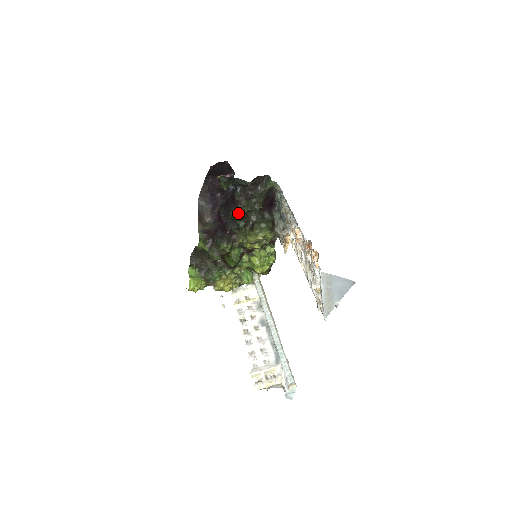
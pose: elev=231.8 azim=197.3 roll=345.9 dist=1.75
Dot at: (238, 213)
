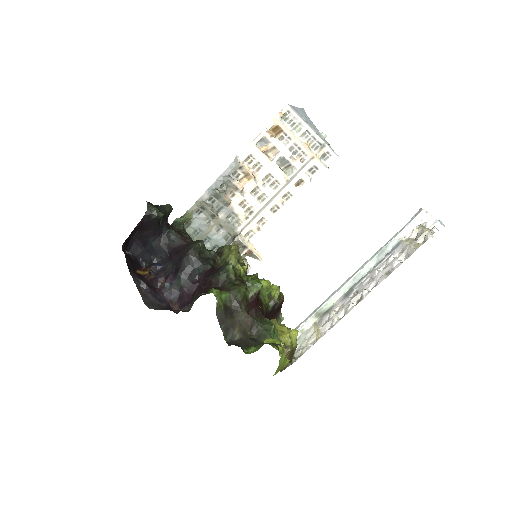
Dot at: (196, 241)
